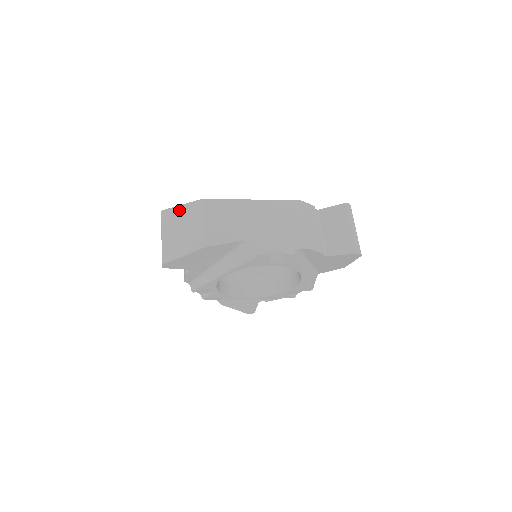
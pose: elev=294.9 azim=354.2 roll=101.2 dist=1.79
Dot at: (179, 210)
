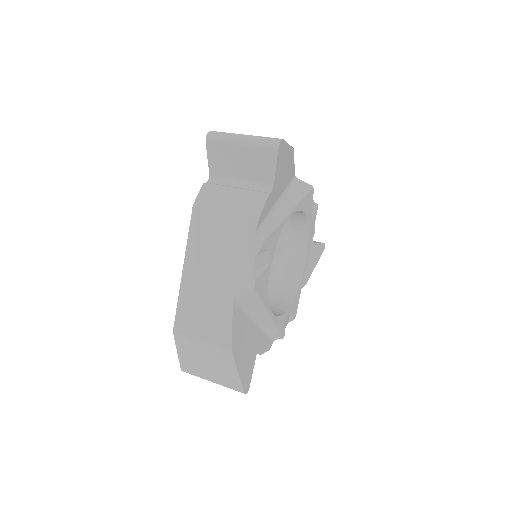
Dot at: occluded
